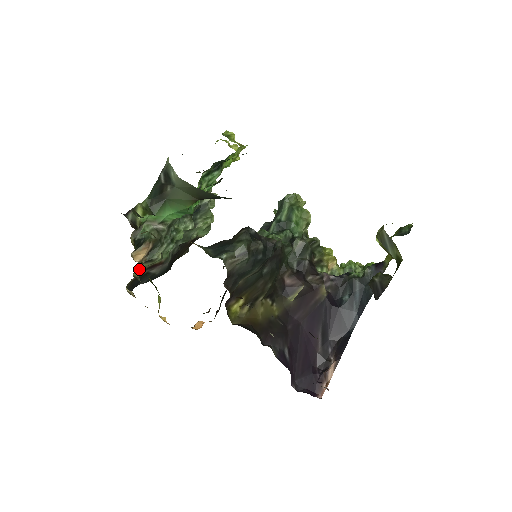
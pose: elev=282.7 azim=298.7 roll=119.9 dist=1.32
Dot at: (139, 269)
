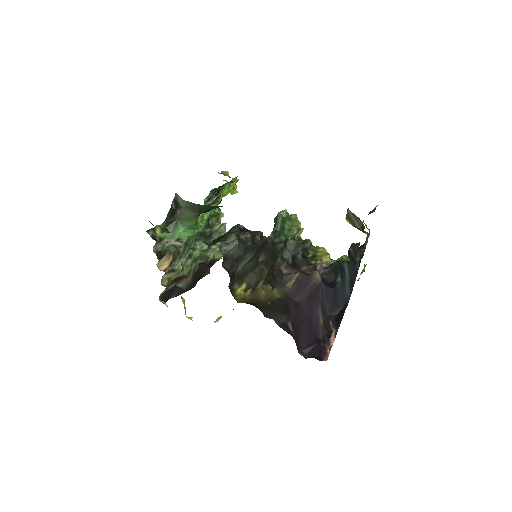
Dot at: (166, 279)
